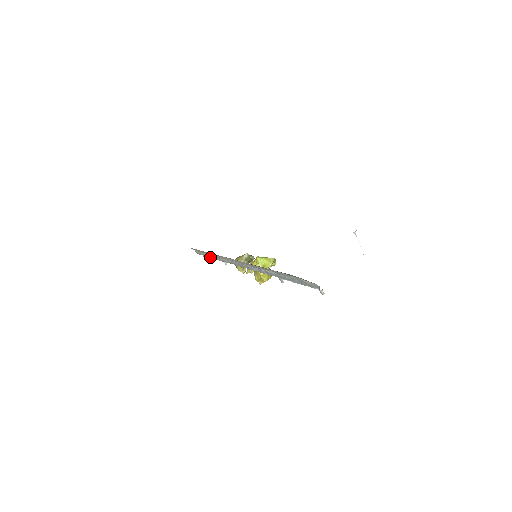
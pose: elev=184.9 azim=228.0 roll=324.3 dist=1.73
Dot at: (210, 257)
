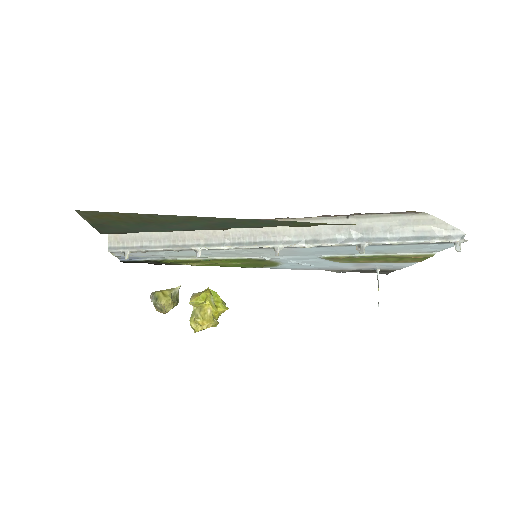
Dot at: (159, 246)
